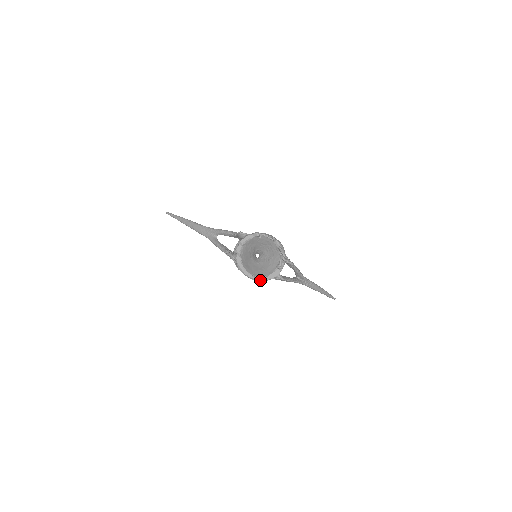
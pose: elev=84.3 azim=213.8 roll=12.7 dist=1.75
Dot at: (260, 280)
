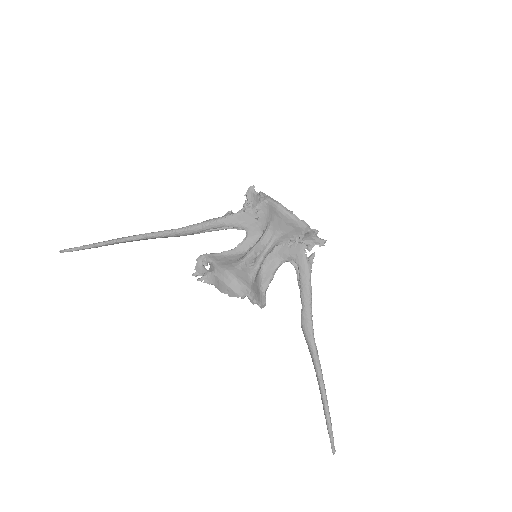
Dot at: (300, 220)
